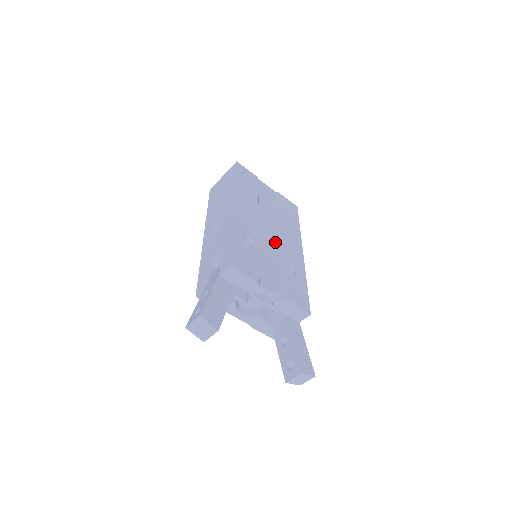
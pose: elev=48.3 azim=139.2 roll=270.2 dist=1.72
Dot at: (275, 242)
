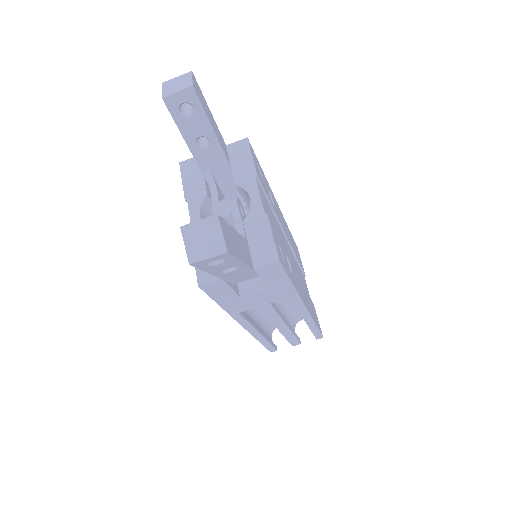
Dot at: occluded
